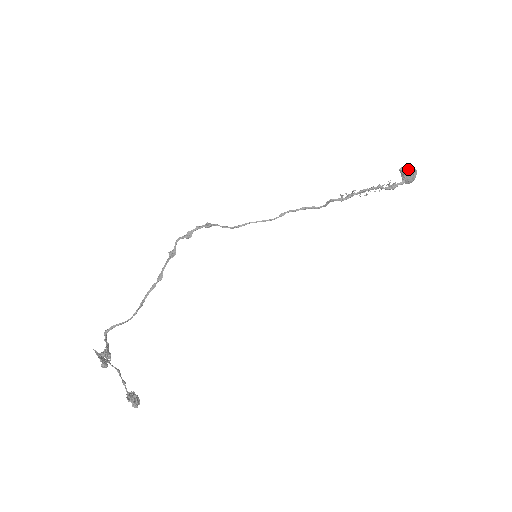
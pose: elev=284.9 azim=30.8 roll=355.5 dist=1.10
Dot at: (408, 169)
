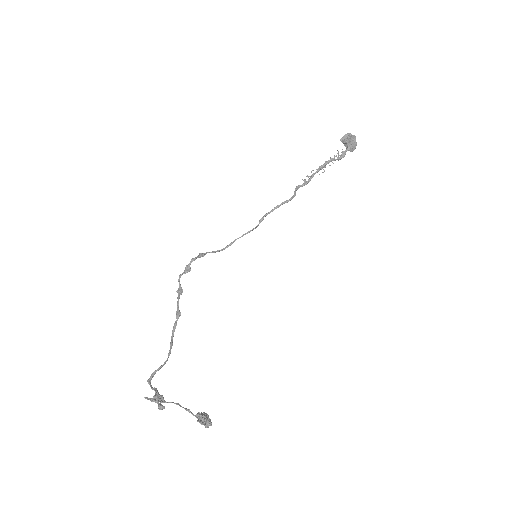
Dot at: (347, 137)
